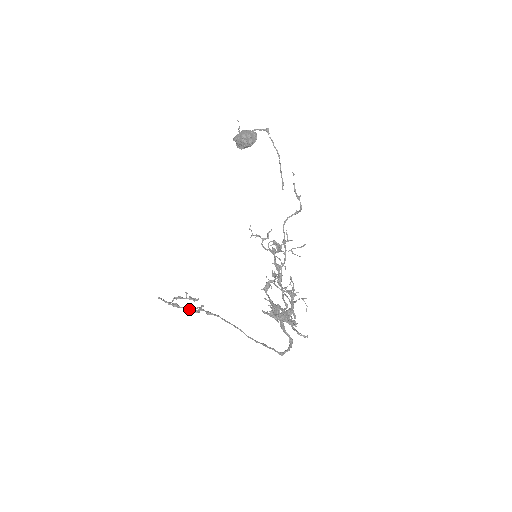
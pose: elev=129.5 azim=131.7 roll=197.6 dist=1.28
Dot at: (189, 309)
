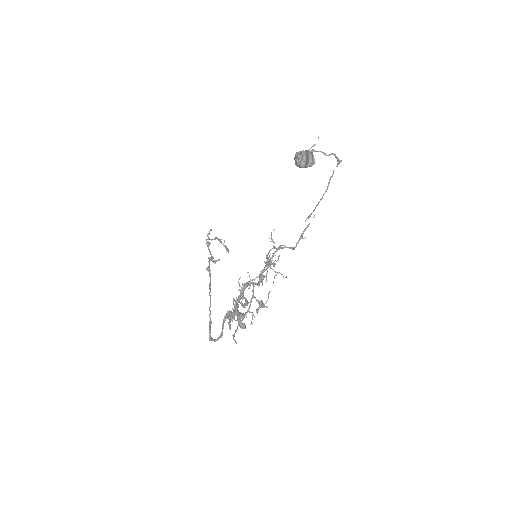
Dot at: (211, 254)
